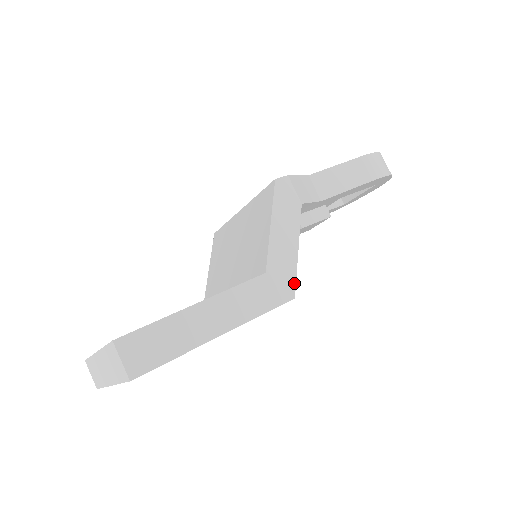
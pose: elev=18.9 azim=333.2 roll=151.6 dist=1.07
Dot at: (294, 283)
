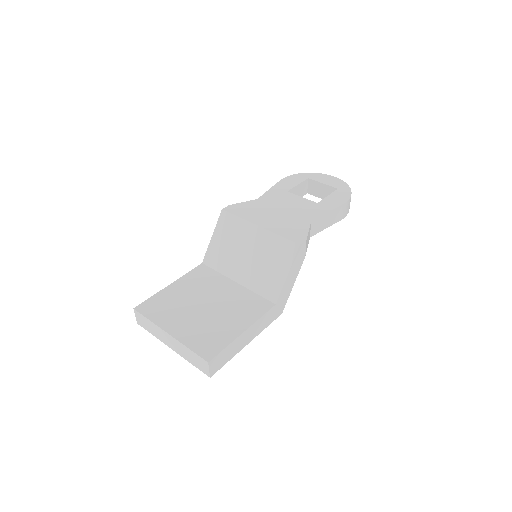
Dot at: occluded
